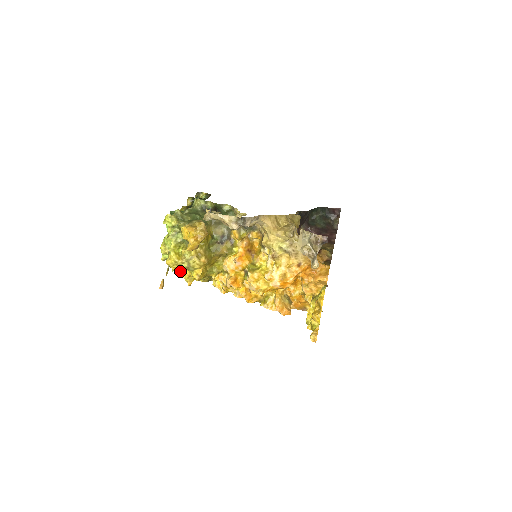
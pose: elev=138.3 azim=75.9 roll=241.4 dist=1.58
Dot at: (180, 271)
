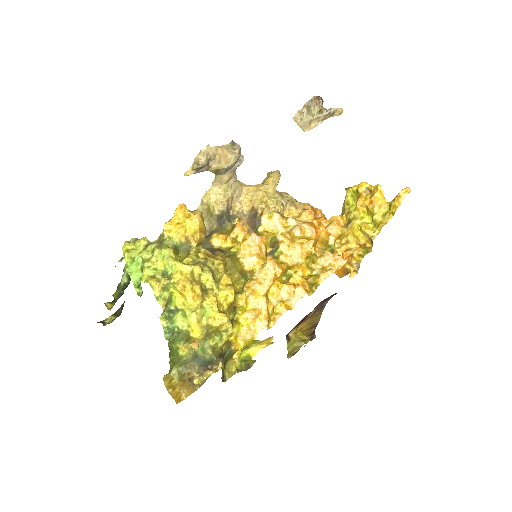
Dot at: (197, 314)
